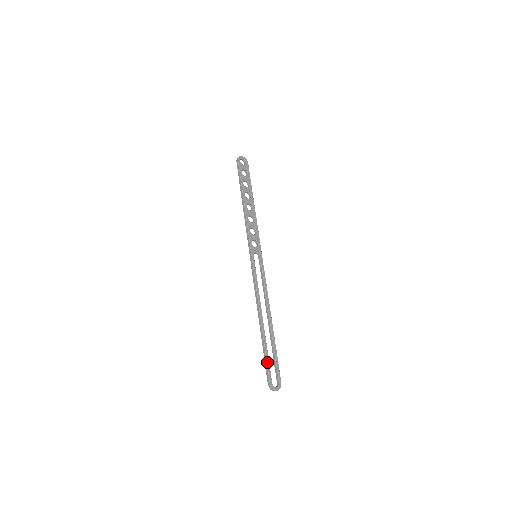
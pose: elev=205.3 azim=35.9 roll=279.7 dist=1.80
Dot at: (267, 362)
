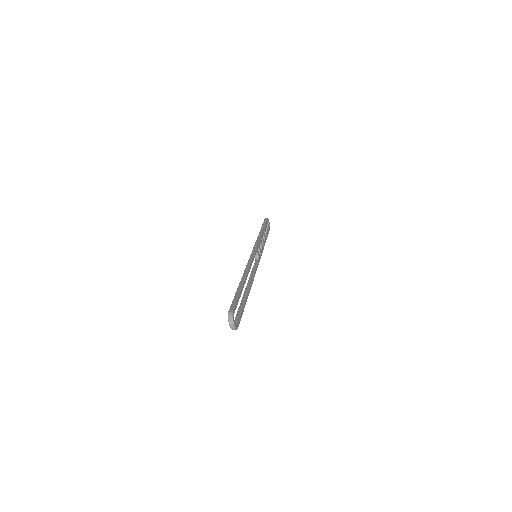
Dot at: (238, 298)
